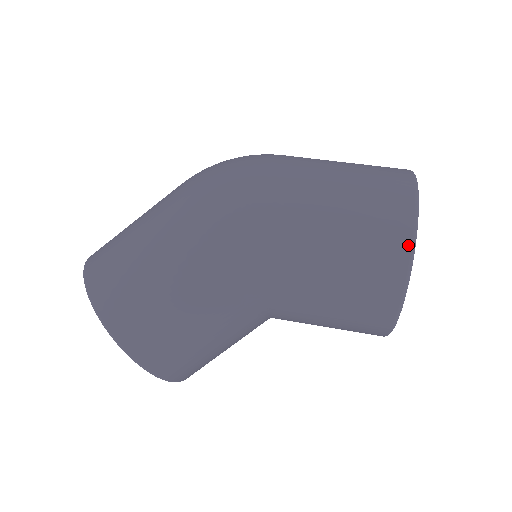
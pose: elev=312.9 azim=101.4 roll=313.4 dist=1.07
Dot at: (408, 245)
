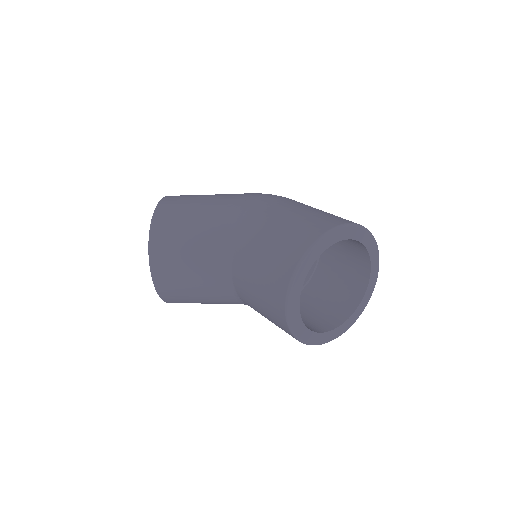
Dot at: (337, 224)
